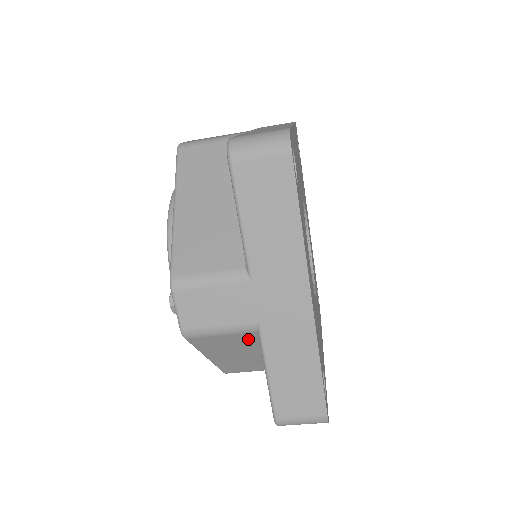
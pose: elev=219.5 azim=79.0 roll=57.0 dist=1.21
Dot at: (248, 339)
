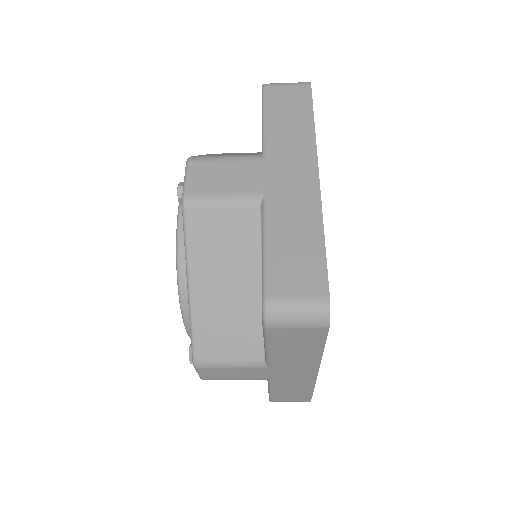
Dot at: occluded
